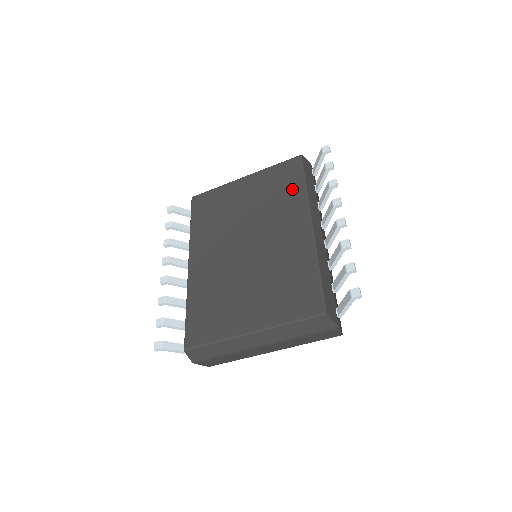
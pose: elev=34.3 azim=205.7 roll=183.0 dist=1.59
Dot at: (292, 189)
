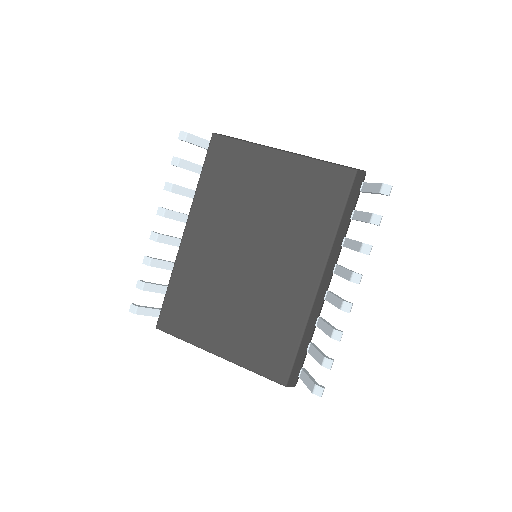
Dot at: (323, 217)
